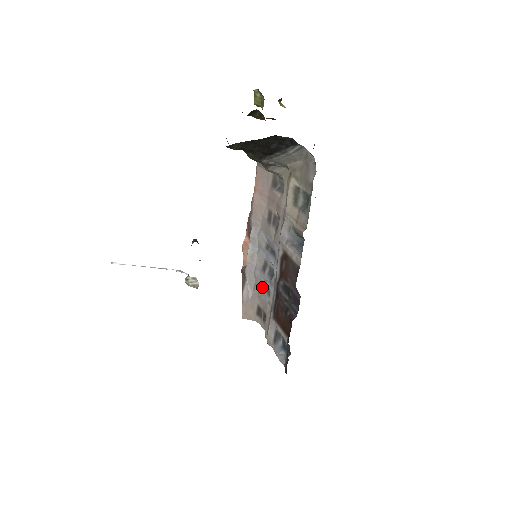
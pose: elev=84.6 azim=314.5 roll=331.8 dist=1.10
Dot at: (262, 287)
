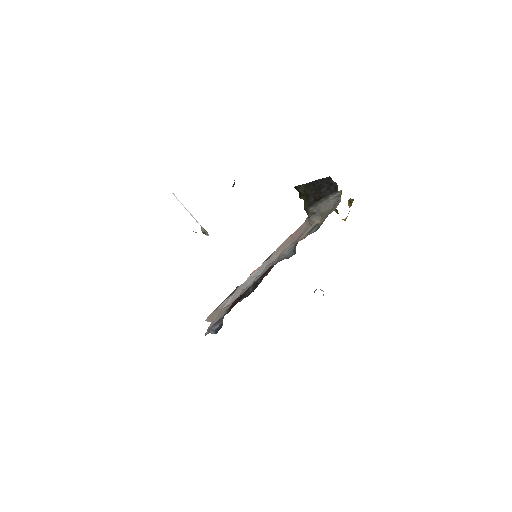
Dot at: occluded
